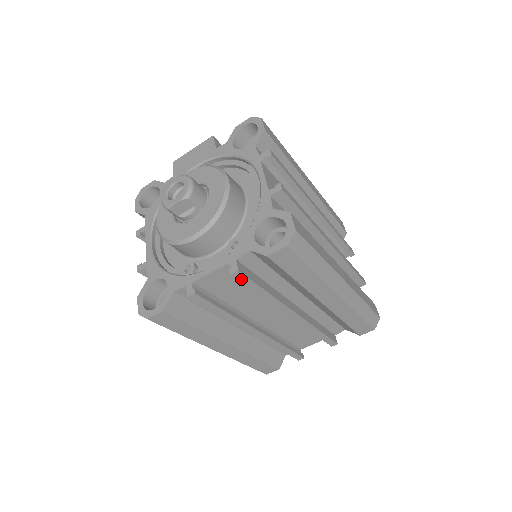
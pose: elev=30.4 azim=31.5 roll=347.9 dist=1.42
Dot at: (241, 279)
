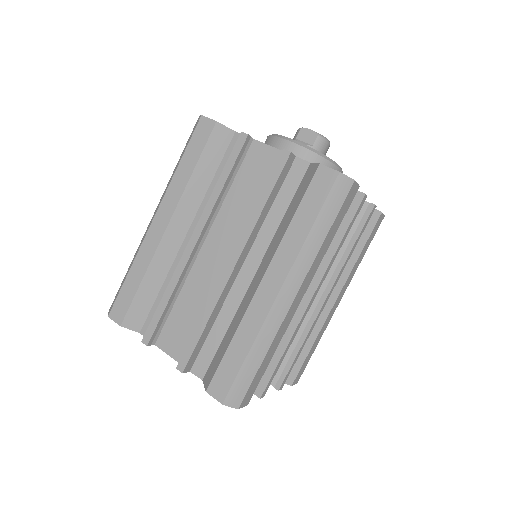
Dot at: (279, 164)
